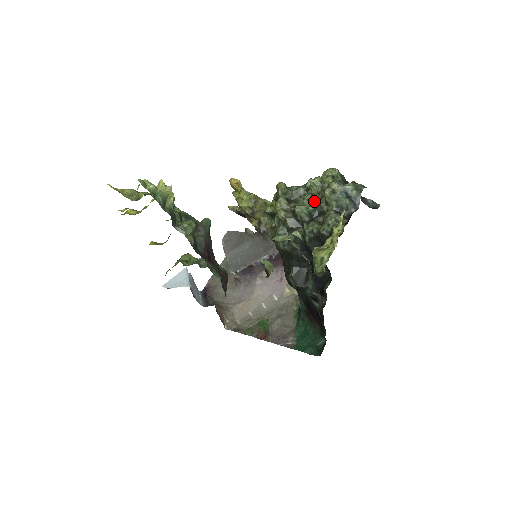
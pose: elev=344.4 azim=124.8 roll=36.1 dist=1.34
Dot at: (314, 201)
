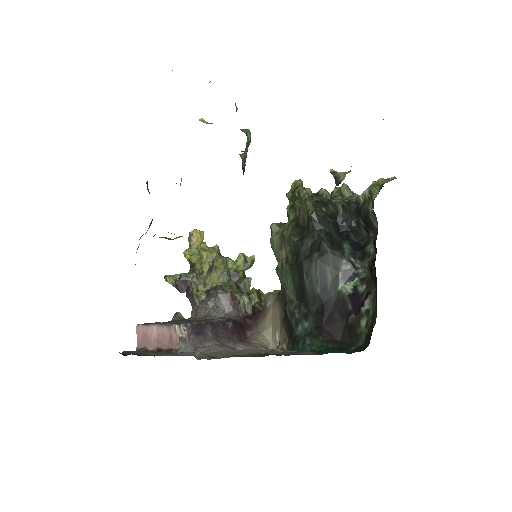
Dot at: occluded
